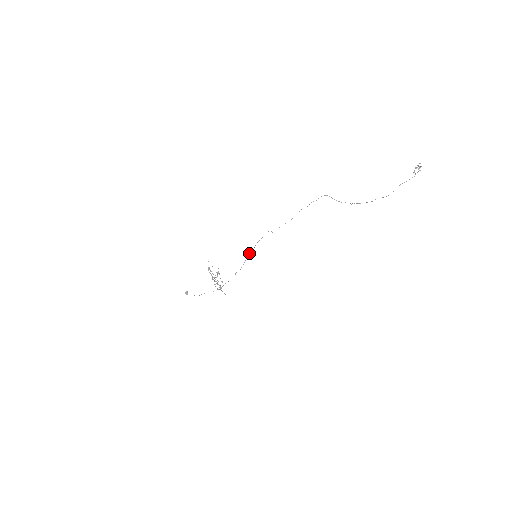
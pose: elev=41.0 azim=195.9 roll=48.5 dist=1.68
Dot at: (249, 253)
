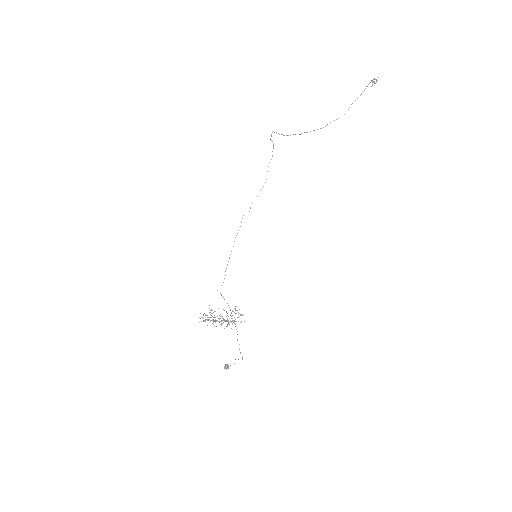
Dot at: occluded
